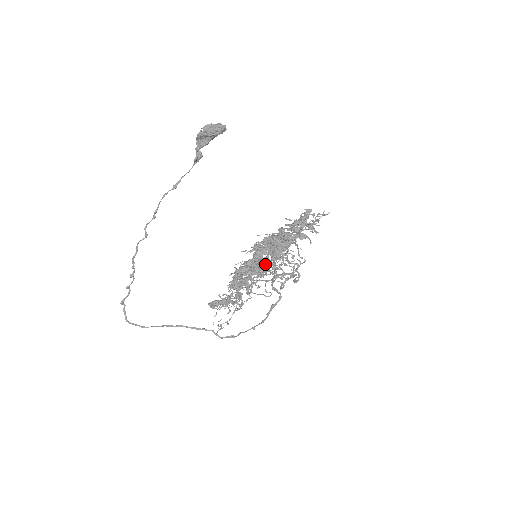
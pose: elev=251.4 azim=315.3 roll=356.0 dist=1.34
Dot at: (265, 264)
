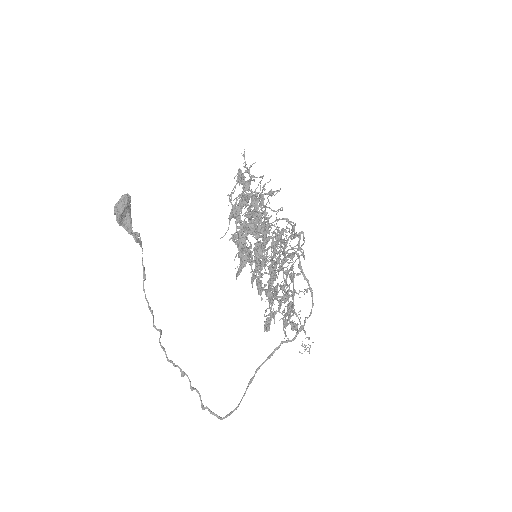
Dot at: (255, 244)
